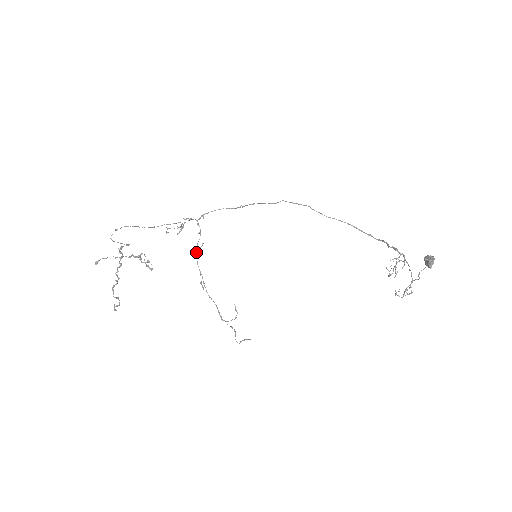
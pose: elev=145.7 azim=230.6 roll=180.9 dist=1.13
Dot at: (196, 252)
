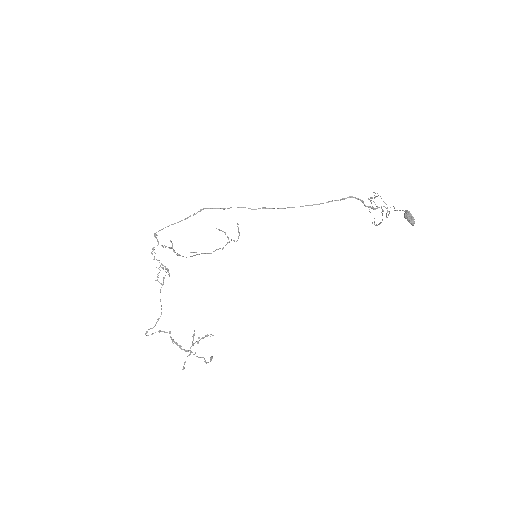
Dot at: (179, 255)
